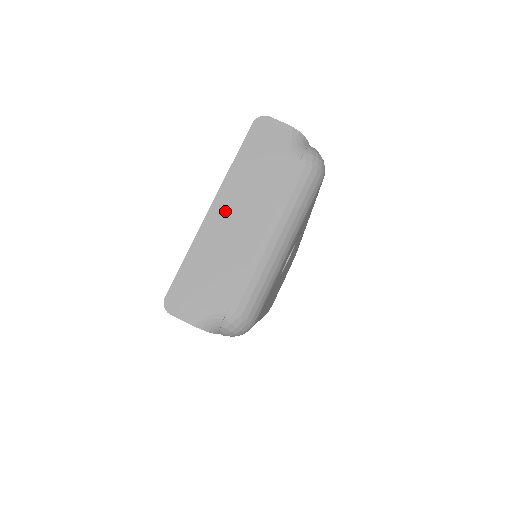
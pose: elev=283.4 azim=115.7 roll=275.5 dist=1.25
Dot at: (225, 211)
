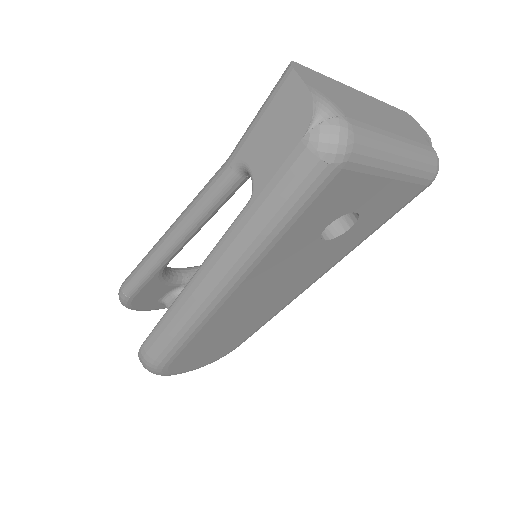
Dot at: (370, 102)
